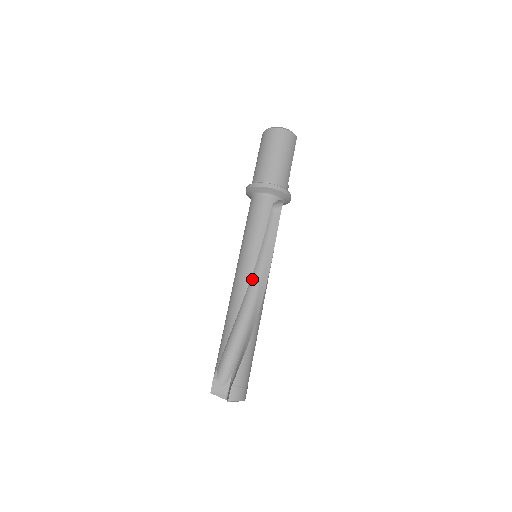
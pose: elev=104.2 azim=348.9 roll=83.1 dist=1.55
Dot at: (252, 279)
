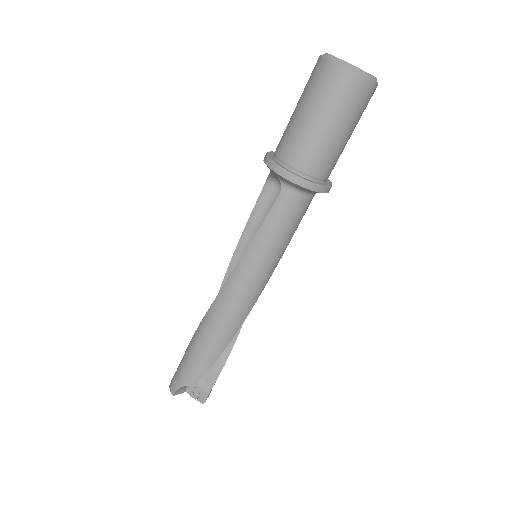
Dot at: occluded
